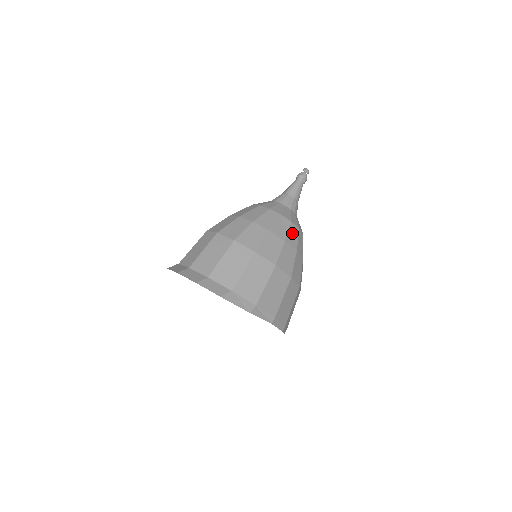
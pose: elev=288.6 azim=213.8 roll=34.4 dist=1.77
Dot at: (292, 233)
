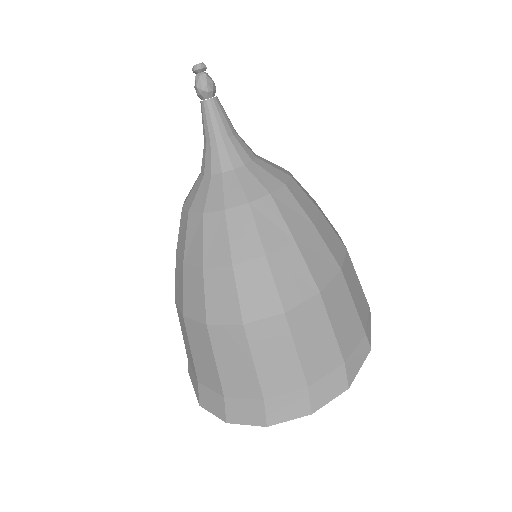
Dot at: (300, 198)
